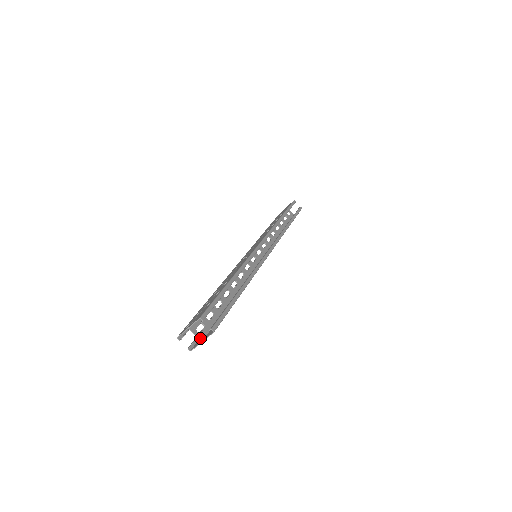
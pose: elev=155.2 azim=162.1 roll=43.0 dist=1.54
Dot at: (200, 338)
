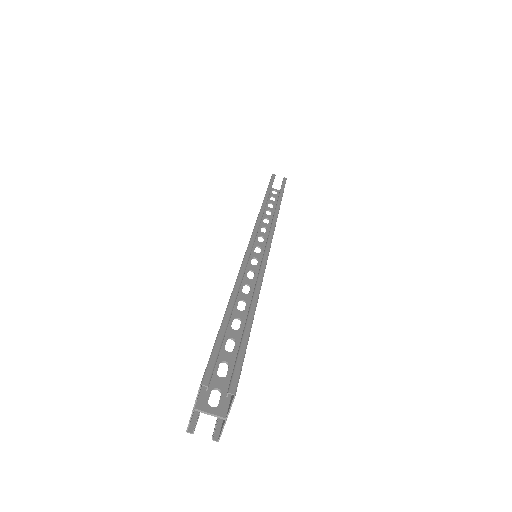
Dot at: (220, 415)
